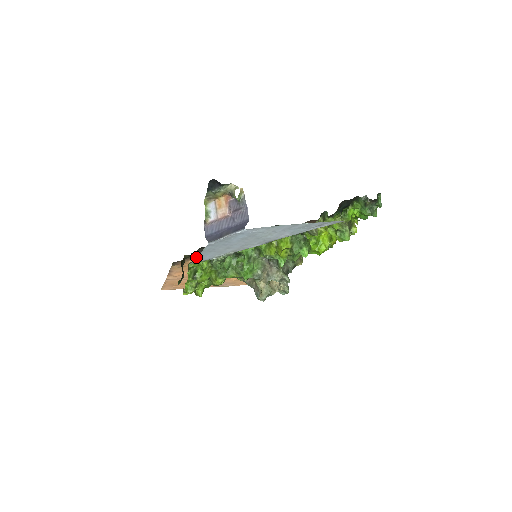
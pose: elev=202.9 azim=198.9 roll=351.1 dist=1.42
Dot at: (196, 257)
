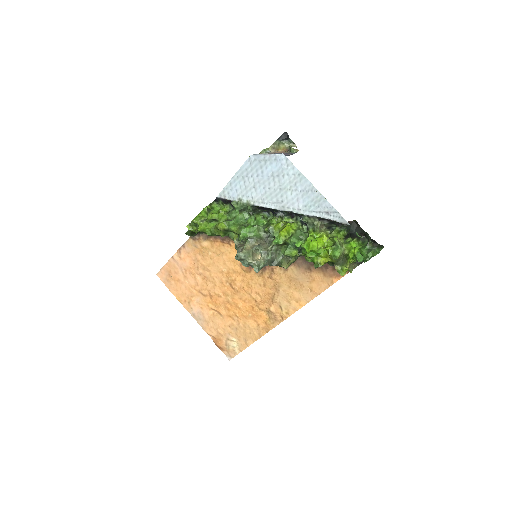
Dot at: (213, 240)
